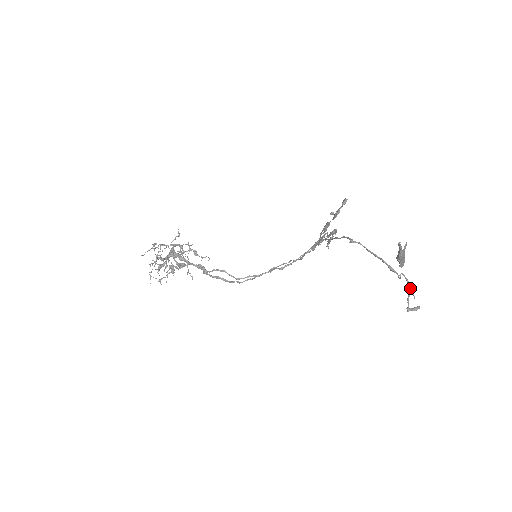
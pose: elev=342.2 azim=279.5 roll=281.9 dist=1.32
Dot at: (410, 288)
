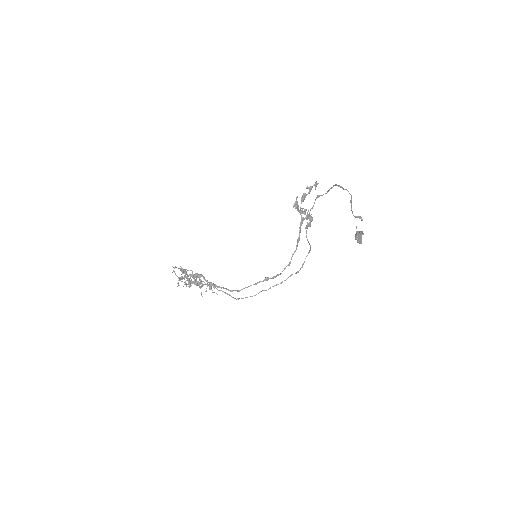
Dot at: occluded
